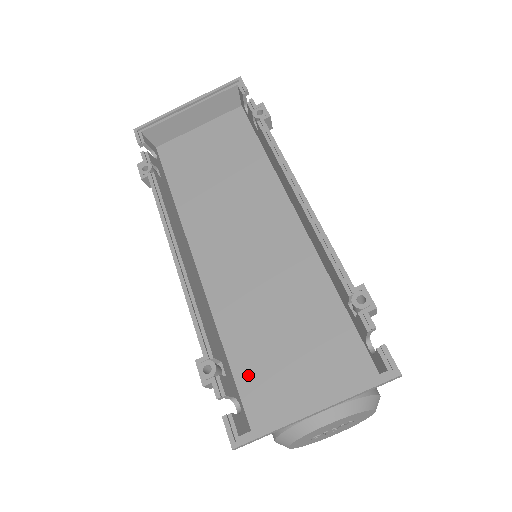
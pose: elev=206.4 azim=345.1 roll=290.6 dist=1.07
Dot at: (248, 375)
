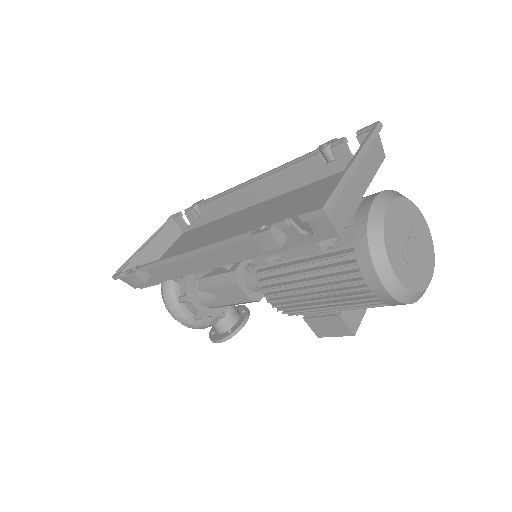
Dot at: occluded
